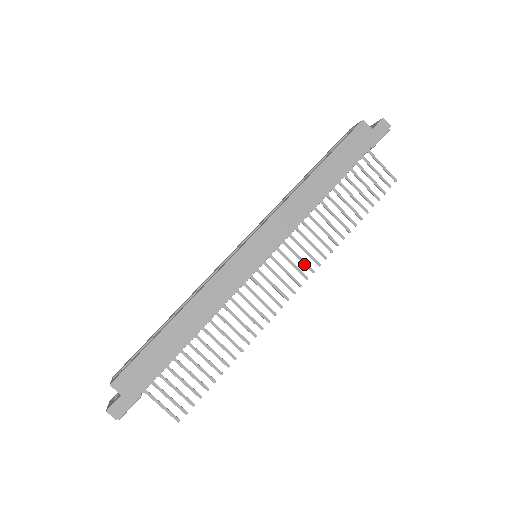
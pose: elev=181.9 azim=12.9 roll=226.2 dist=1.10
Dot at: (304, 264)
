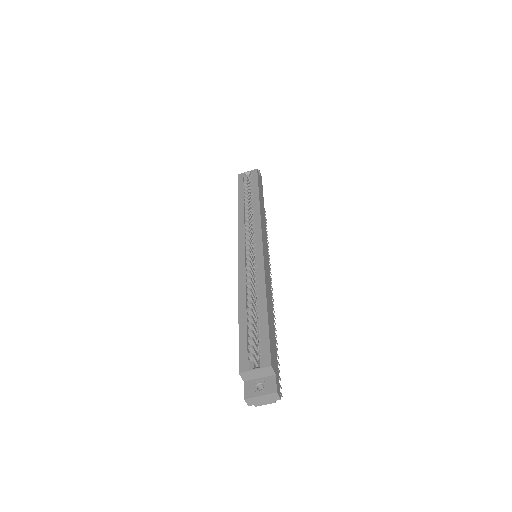
Dot at: occluded
